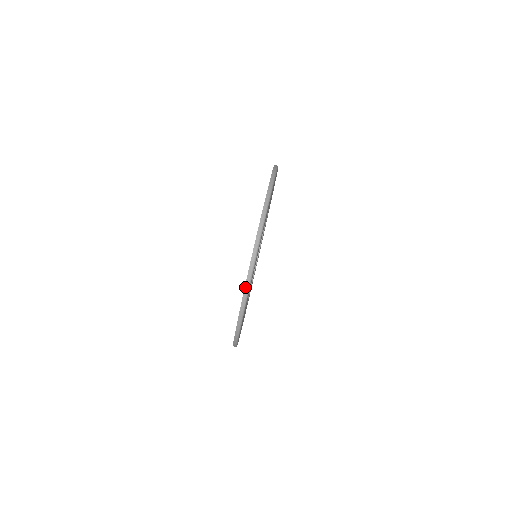
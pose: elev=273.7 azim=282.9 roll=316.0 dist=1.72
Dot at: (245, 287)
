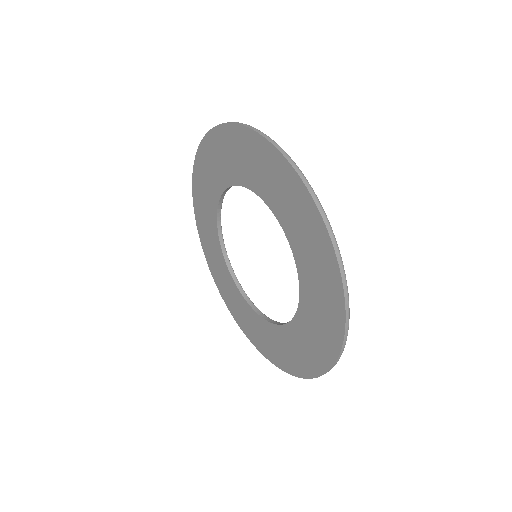
Dot at: (233, 123)
